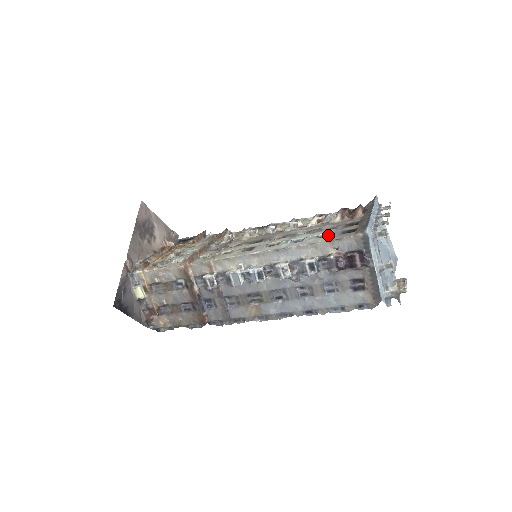
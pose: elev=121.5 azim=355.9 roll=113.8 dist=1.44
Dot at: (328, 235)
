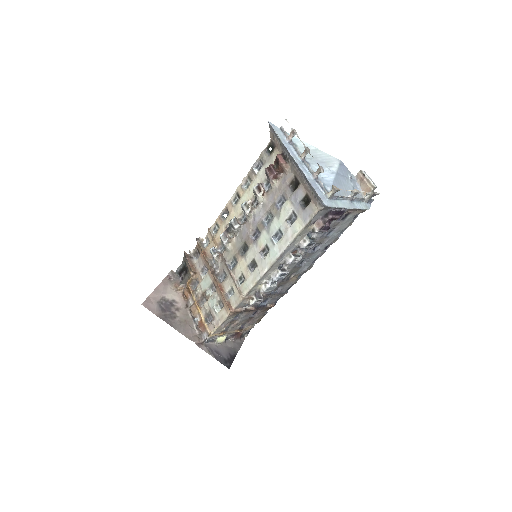
Dot at: (293, 214)
